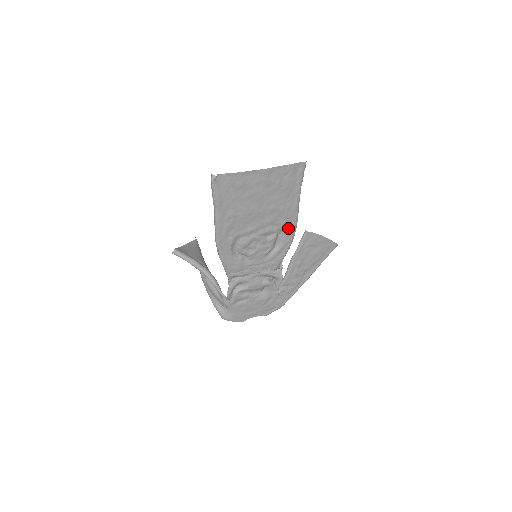
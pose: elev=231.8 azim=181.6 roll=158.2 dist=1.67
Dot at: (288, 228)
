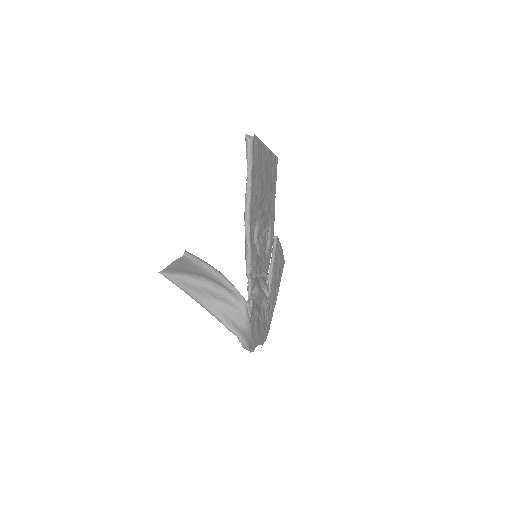
Dot at: (272, 225)
